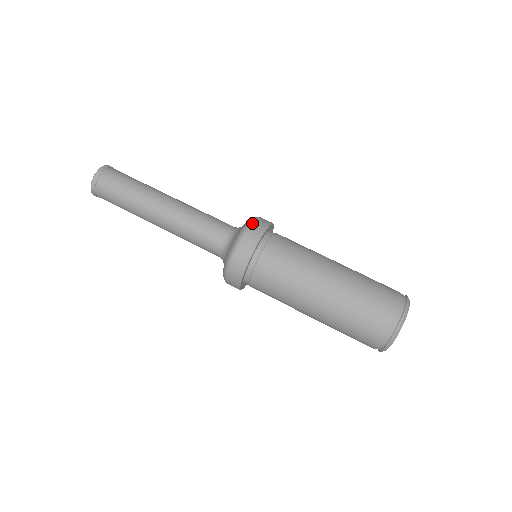
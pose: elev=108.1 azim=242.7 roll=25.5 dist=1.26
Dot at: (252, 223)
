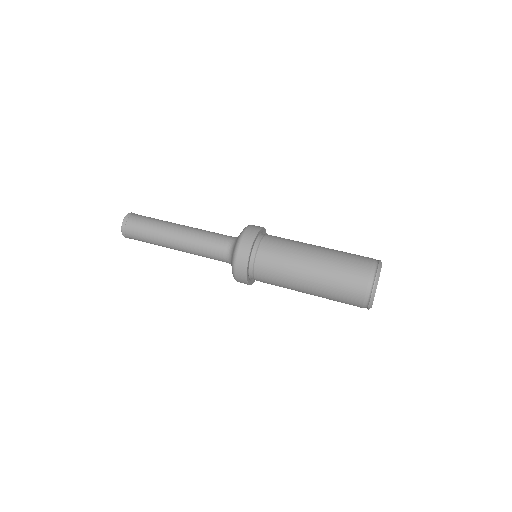
Dot at: (240, 242)
